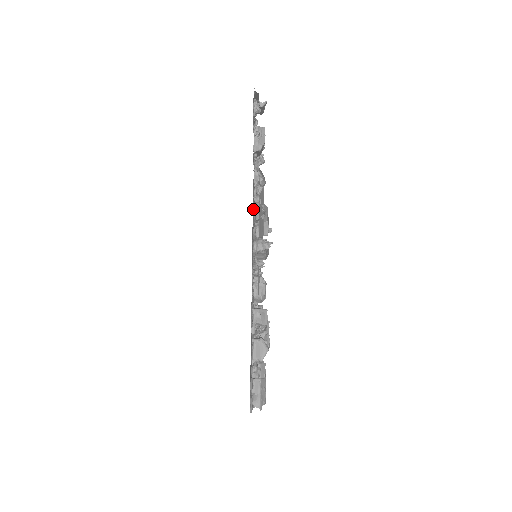
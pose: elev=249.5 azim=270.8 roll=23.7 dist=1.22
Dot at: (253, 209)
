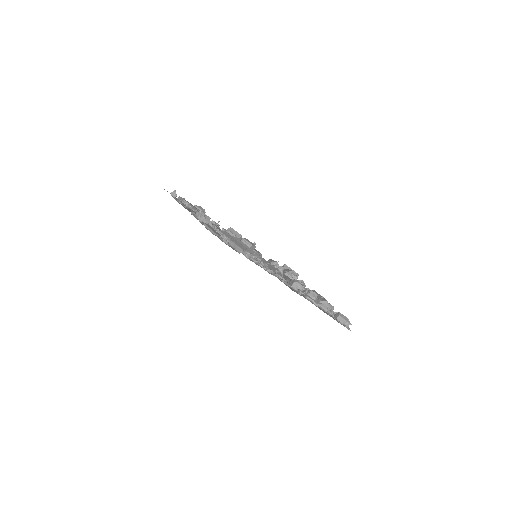
Dot at: occluded
